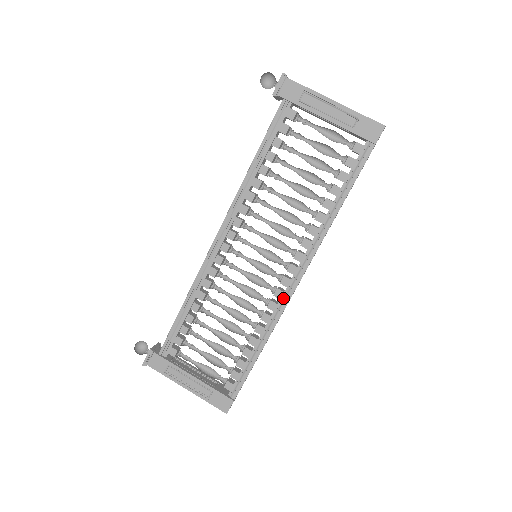
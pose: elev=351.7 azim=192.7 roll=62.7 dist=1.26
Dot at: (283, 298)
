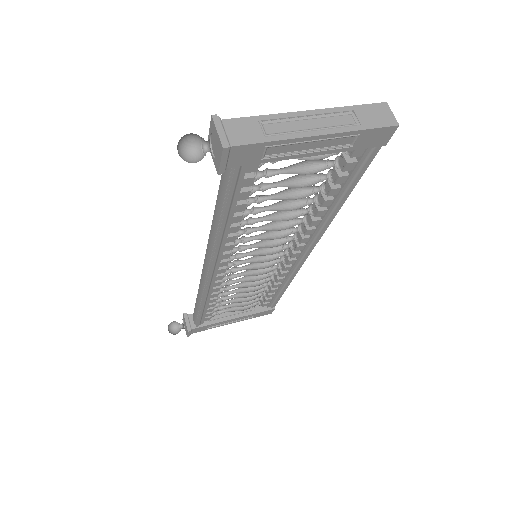
Dot at: (297, 263)
